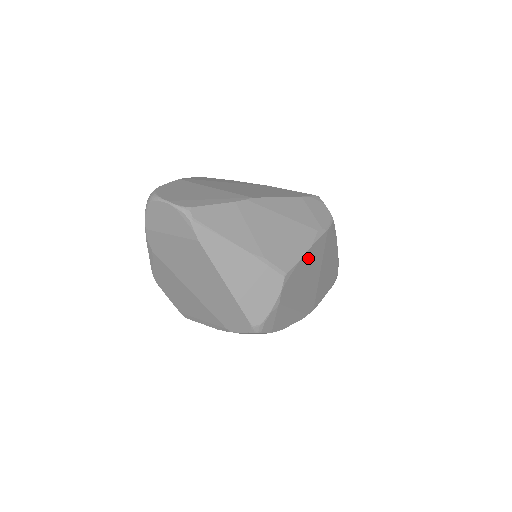
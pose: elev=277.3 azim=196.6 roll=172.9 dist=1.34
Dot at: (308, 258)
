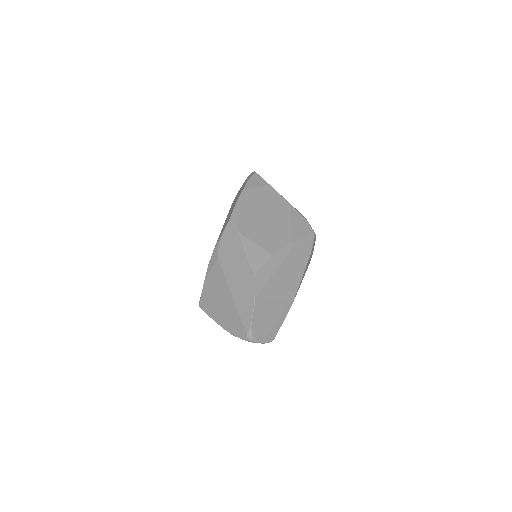
Dot at: occluded
